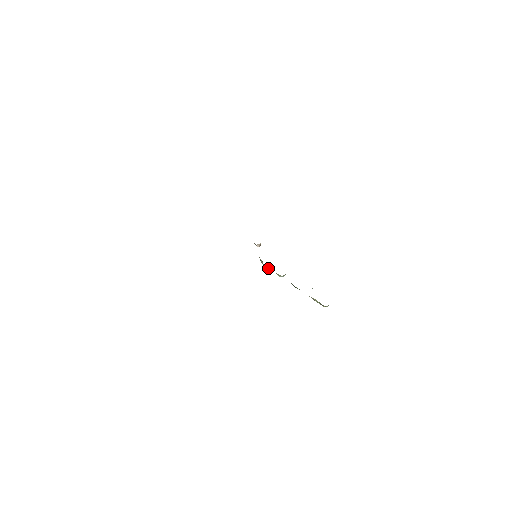
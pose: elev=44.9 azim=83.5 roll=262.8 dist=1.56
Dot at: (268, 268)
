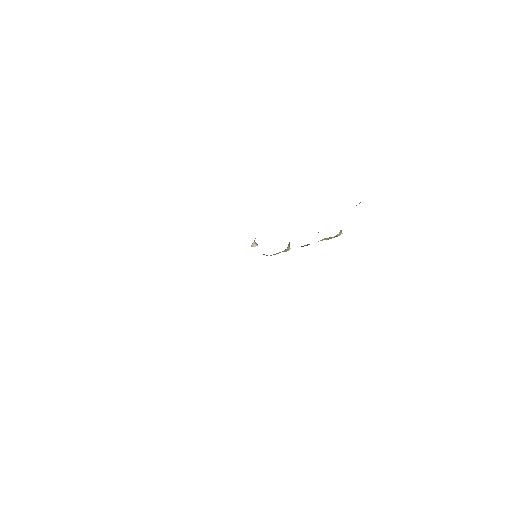
Dot at: occluded
